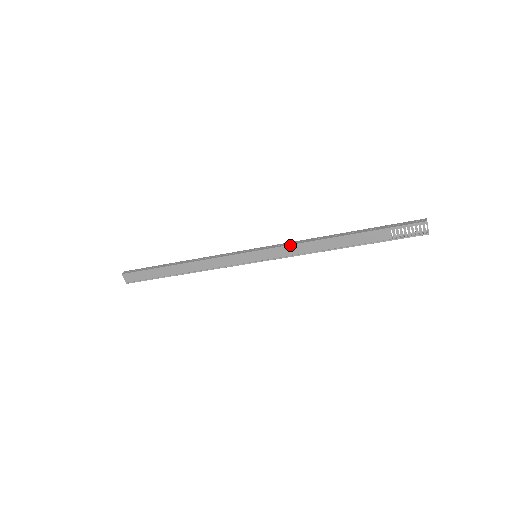
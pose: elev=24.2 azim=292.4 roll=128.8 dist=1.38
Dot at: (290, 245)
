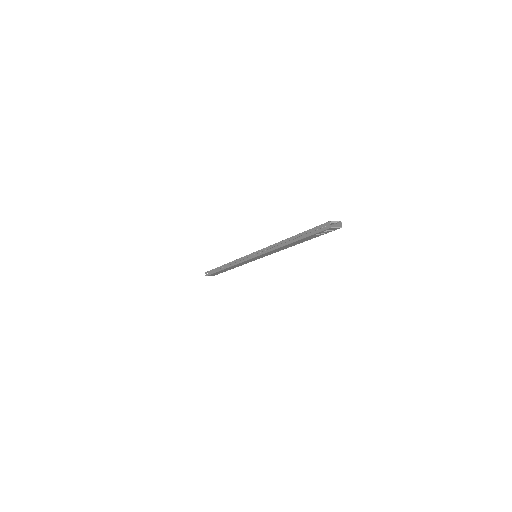
Dot at: (266, 253)
